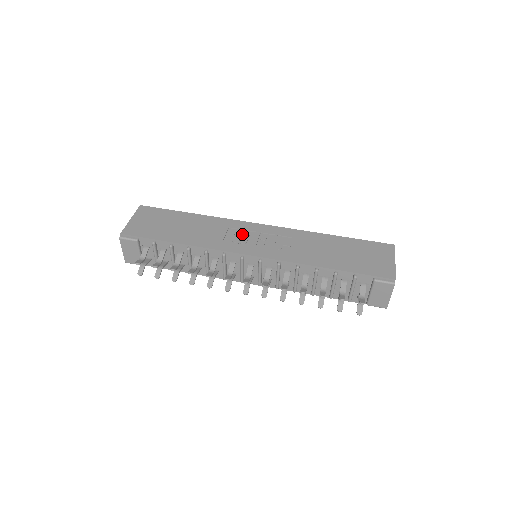
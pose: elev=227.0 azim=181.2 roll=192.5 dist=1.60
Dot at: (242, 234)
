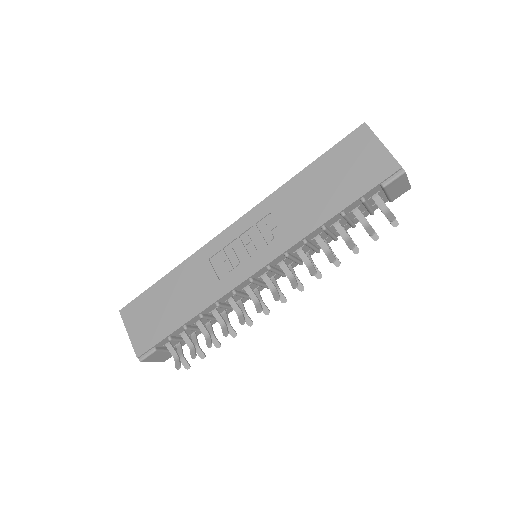
Dot at: (226, 255)
